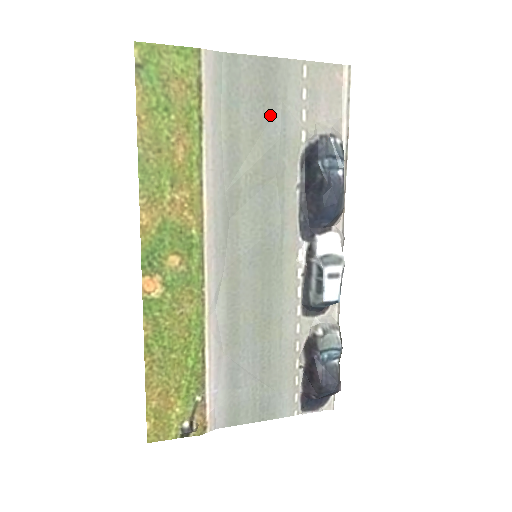
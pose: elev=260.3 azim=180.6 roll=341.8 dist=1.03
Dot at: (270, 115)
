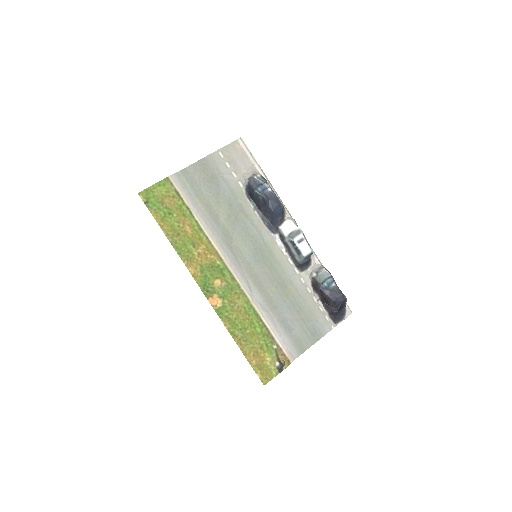
Dot at: (218, 185)
